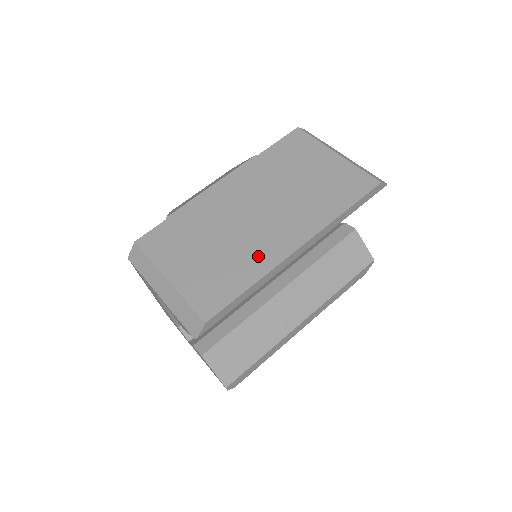
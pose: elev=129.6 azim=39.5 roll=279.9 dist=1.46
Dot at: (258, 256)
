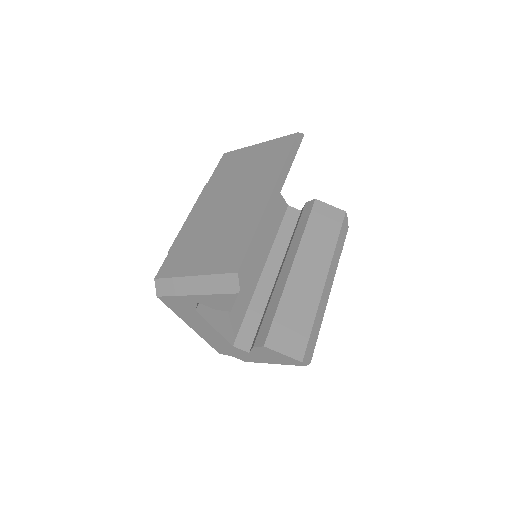
Dot at: (247, 218)
